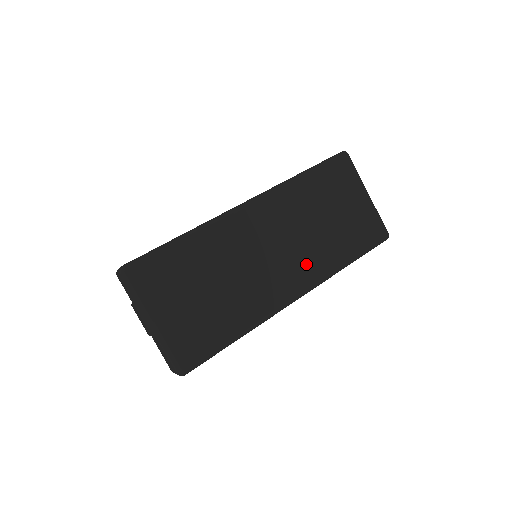
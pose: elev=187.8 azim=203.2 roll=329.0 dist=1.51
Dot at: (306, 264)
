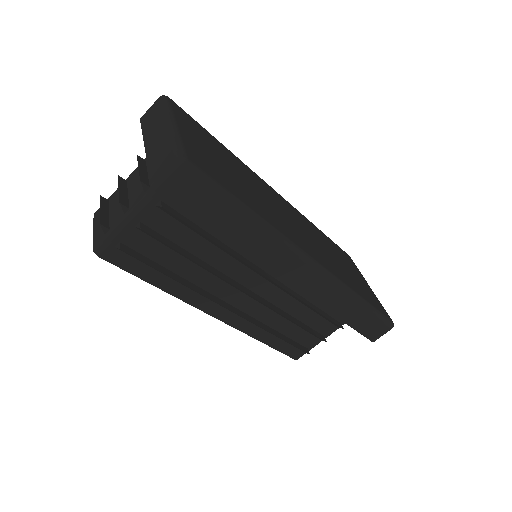
Dot at: (322, 256)
